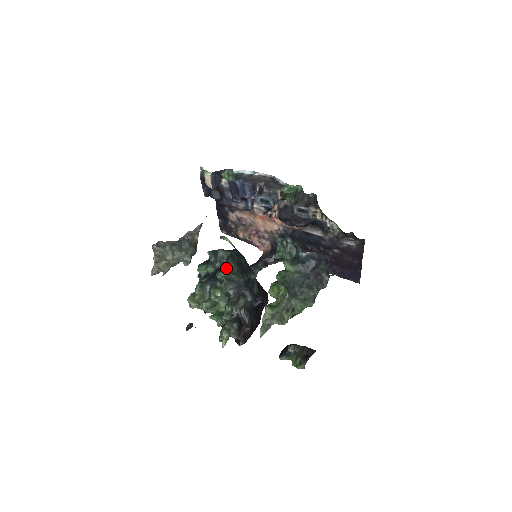
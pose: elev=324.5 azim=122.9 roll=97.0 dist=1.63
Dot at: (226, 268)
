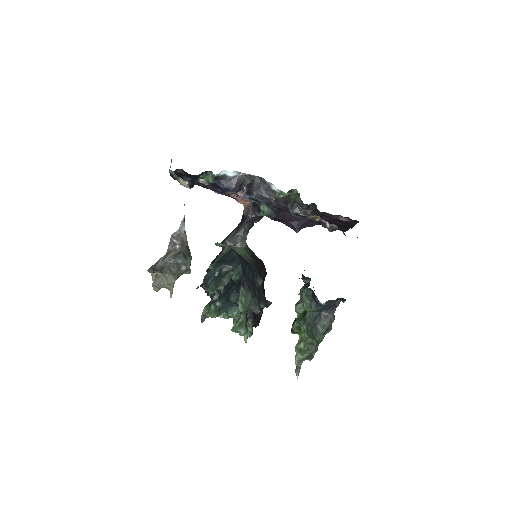
Dot at: (243, 303)
